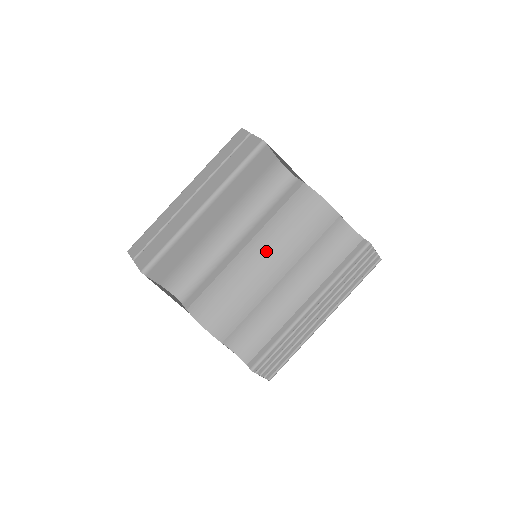
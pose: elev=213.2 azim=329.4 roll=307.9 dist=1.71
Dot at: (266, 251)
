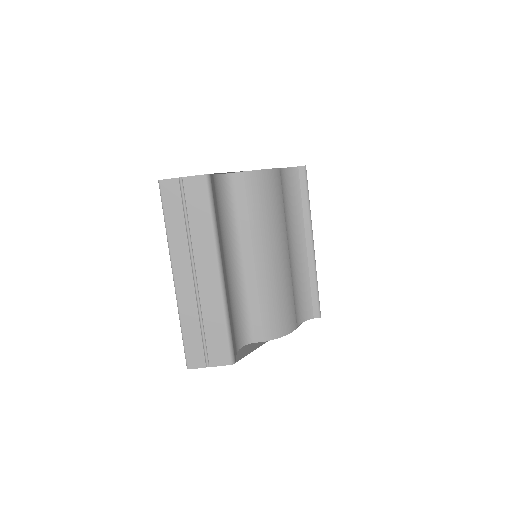
Dot at: (271, 246)
